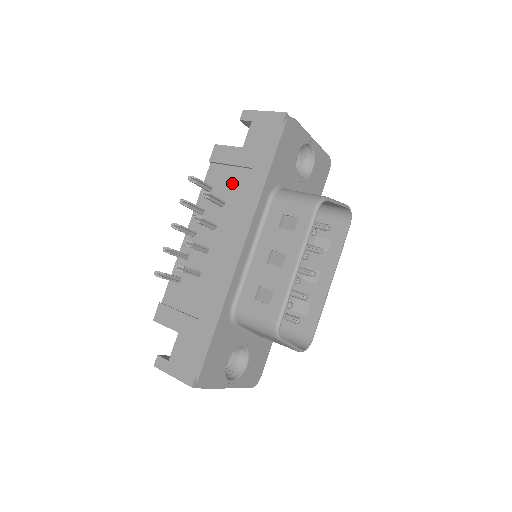
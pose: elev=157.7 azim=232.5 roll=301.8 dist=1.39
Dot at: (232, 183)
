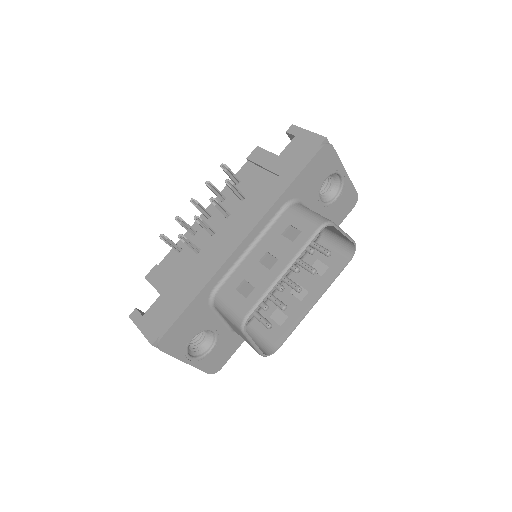
Dot at: (258, 183)
